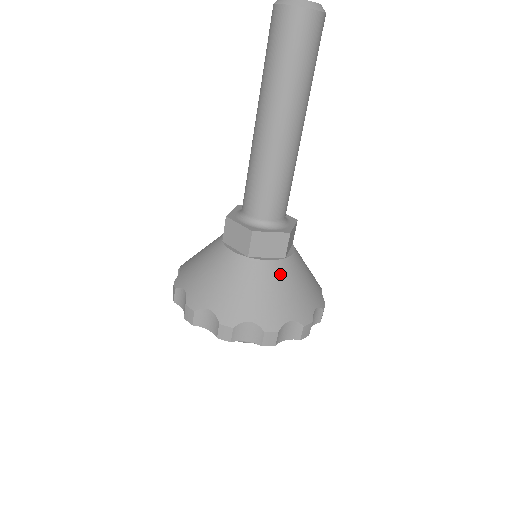
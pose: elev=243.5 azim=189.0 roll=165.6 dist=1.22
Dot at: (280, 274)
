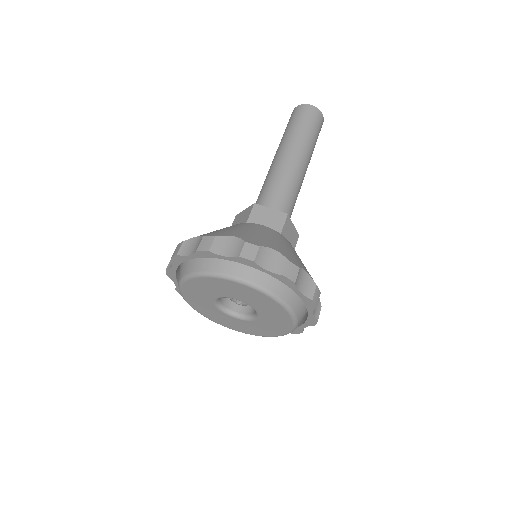
Dot at: (273, 233)
